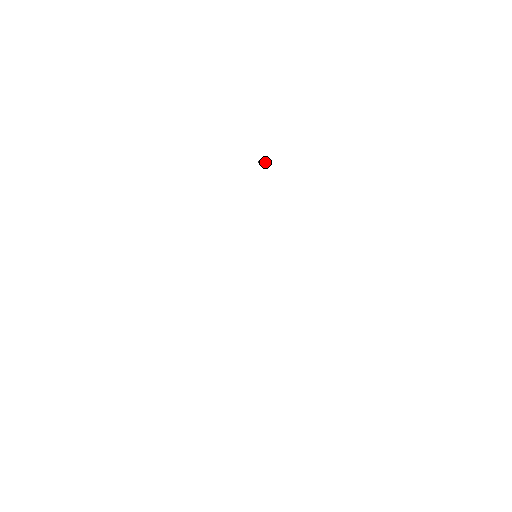
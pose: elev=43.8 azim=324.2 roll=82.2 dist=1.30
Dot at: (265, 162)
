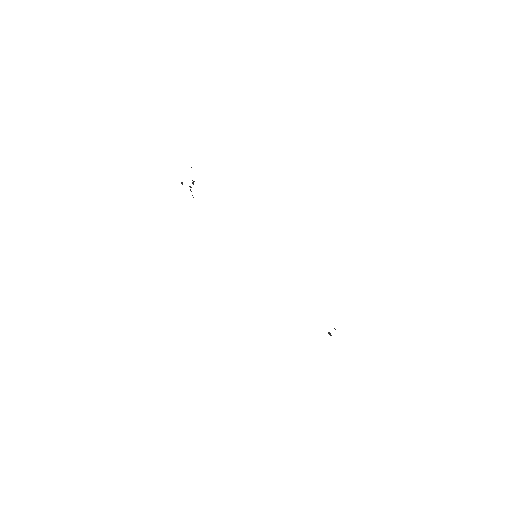
Dot at: (193, 182)
